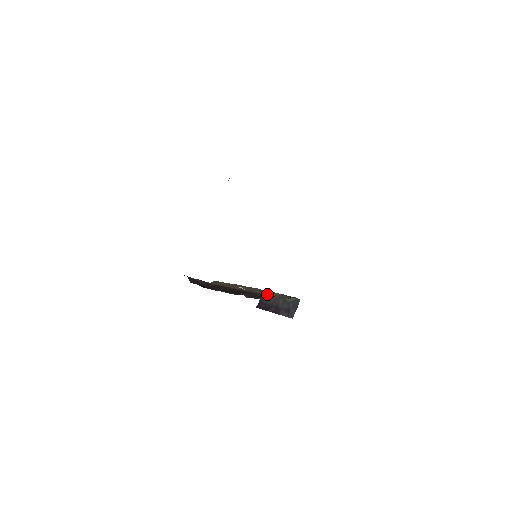
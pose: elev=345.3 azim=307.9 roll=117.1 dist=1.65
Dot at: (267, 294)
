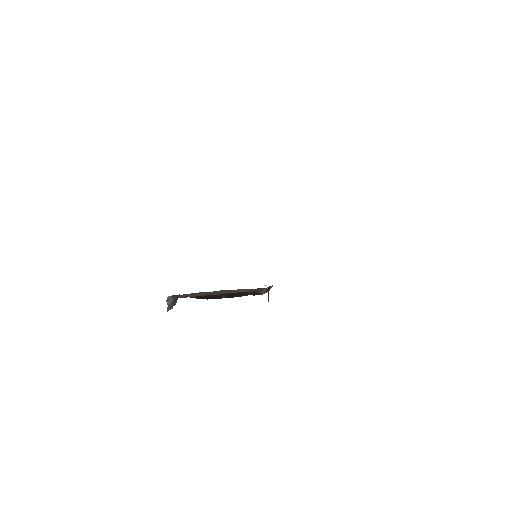
Dot at: occluded
